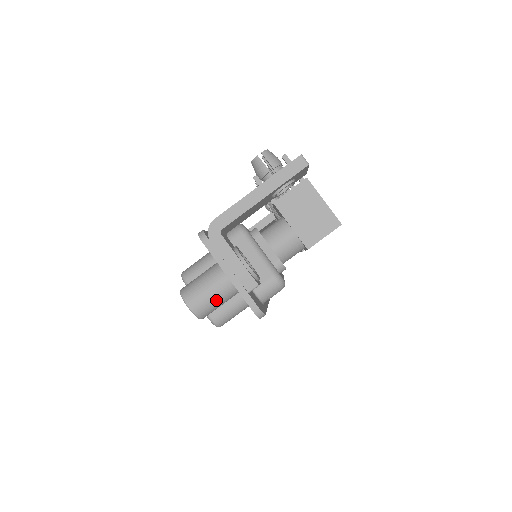
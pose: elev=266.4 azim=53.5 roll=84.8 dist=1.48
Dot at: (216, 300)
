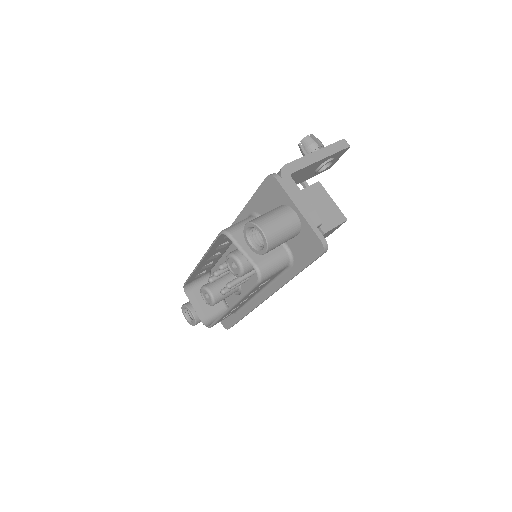
Dot at: (285, 232)
